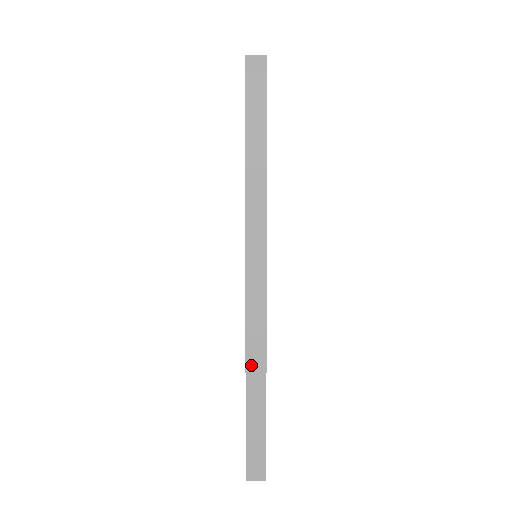
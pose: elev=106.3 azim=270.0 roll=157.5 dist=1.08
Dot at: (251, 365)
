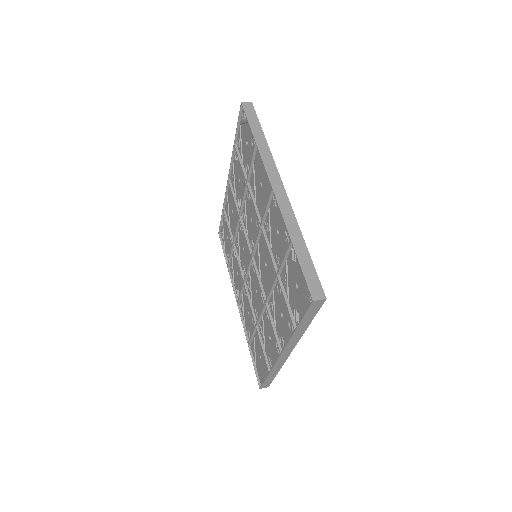
Dot at: (291, 230)
